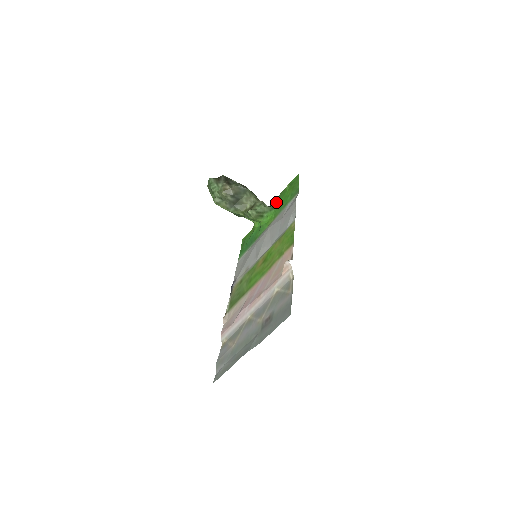
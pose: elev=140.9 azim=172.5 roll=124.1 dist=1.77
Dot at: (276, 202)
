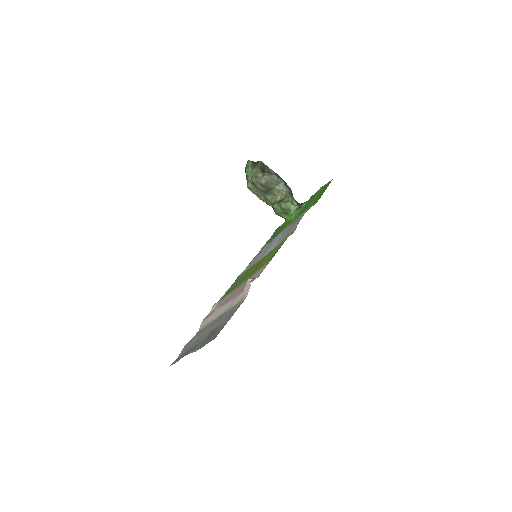
Dot at: (305, 202)
